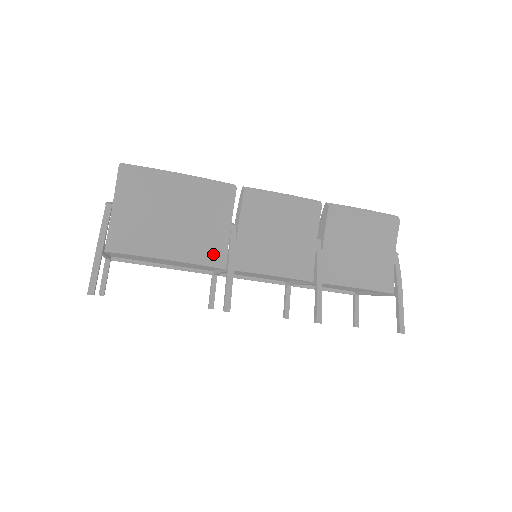
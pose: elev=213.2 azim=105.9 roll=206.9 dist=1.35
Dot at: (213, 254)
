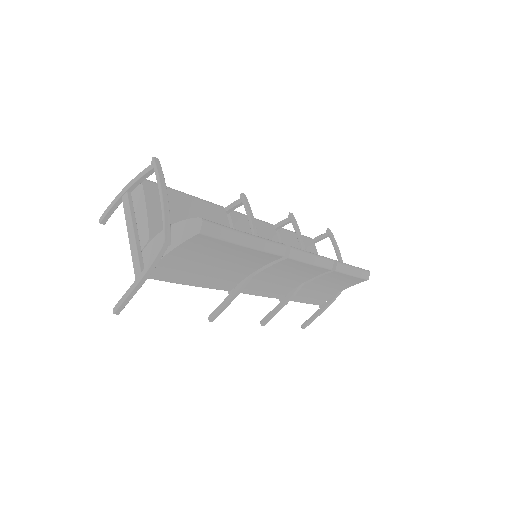
Dot at: (228, 284)
